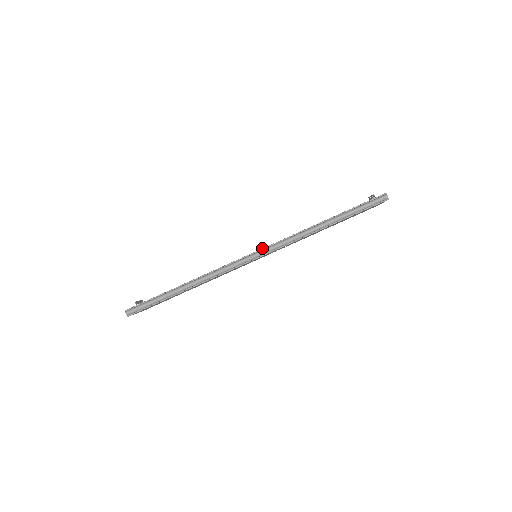
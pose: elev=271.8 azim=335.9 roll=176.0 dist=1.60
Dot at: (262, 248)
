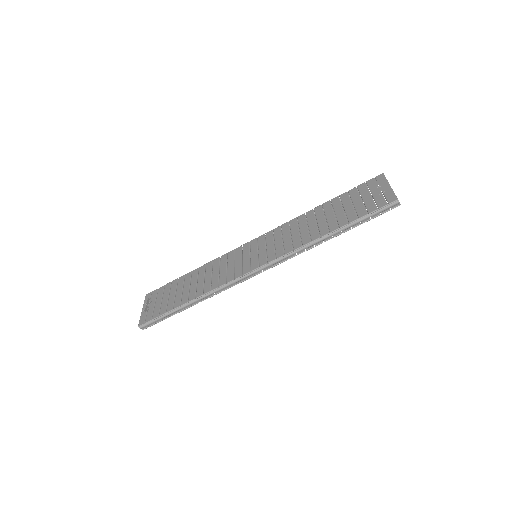
Dot at: (264, 264)
